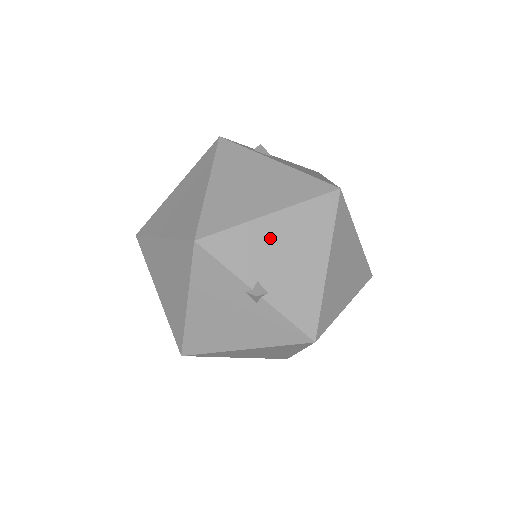
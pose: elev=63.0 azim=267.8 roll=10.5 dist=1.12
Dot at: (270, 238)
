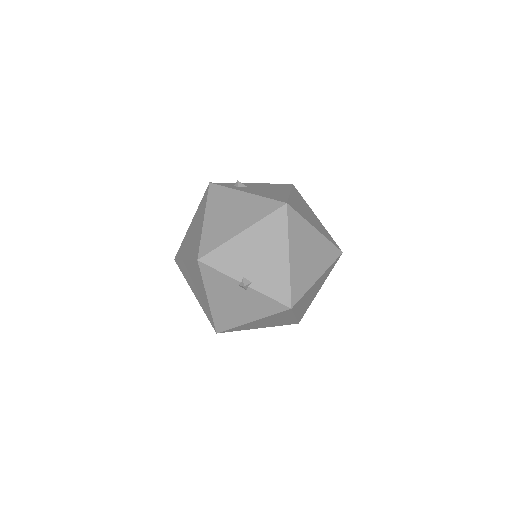
Dot at: (245, 247)
